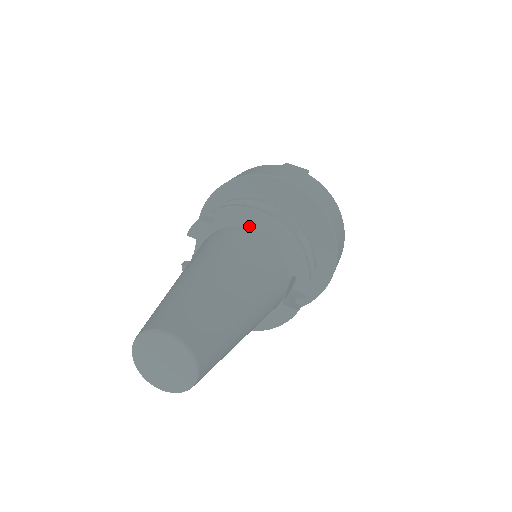
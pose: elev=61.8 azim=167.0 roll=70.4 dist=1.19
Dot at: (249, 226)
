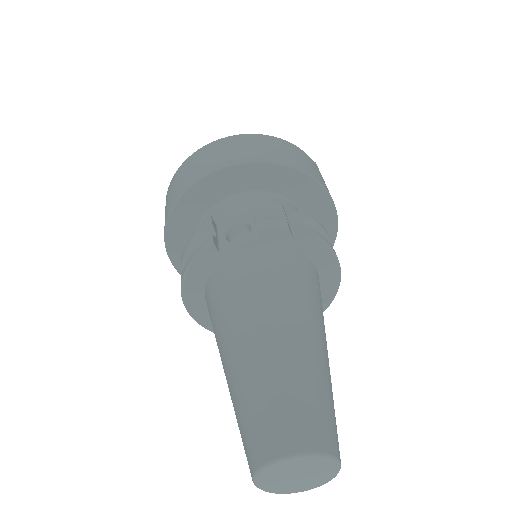
Dot at: (319, 268)
